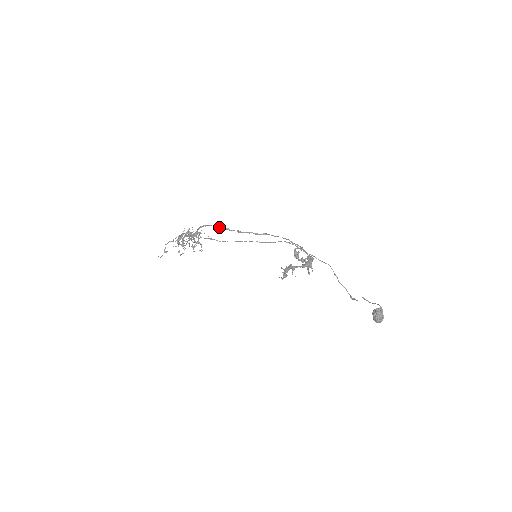
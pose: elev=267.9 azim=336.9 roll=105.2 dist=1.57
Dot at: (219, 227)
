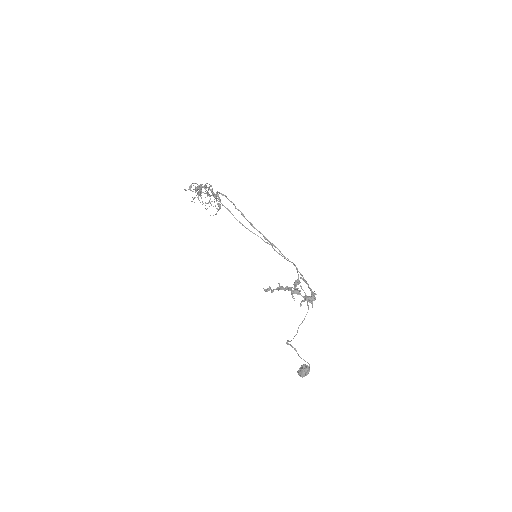
Dot at: occluded
